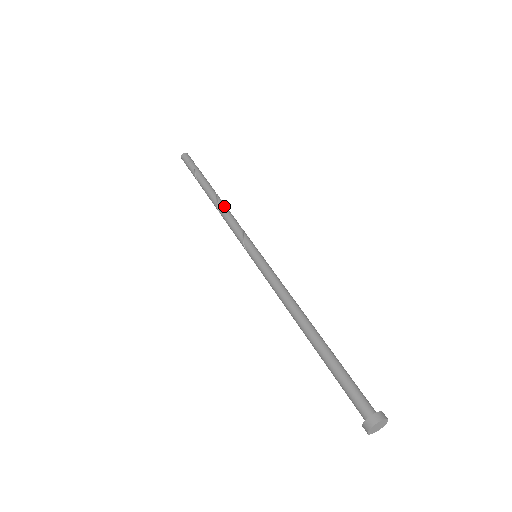
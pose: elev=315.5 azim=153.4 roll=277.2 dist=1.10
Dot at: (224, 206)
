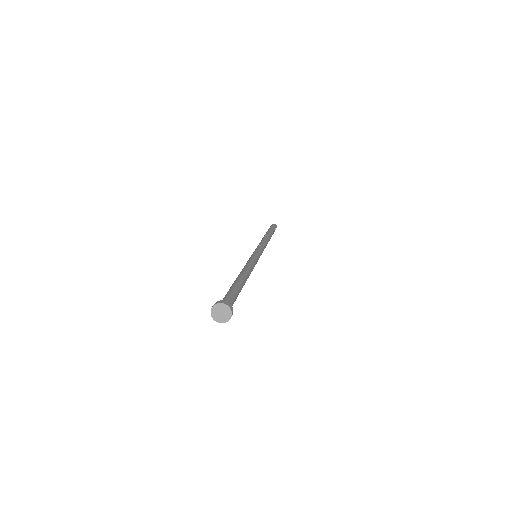
Dot at: (263, 239)
